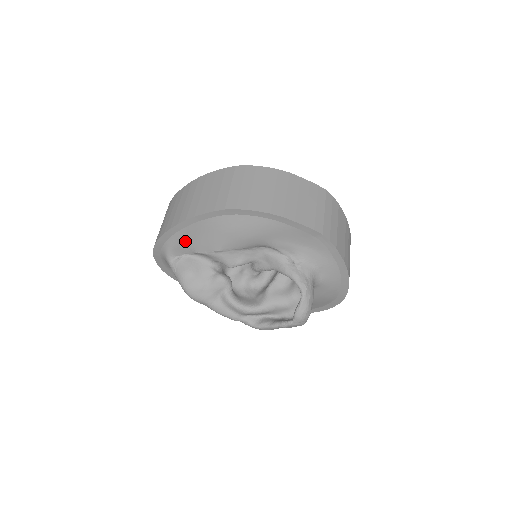
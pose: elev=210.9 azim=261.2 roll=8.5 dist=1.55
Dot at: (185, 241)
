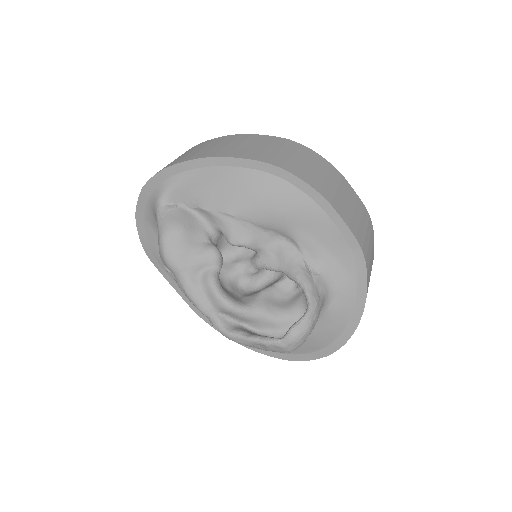
Dot at: (195, 186)
